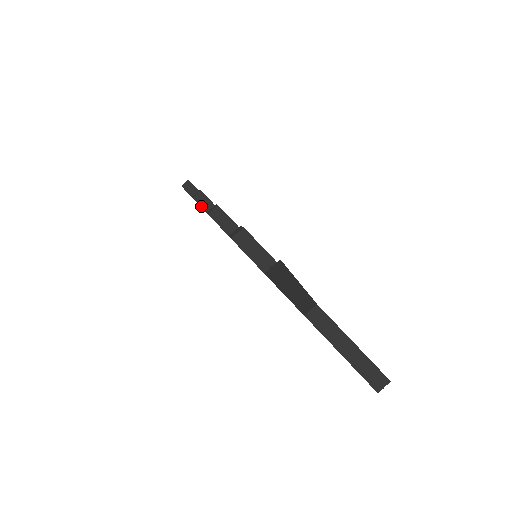
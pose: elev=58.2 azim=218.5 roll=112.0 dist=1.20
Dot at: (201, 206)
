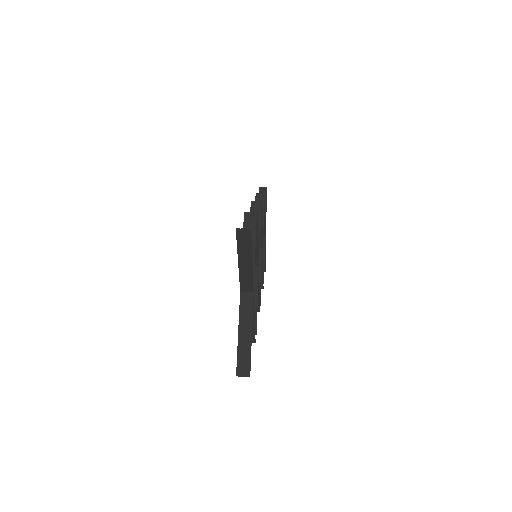
Dot at: occluded
